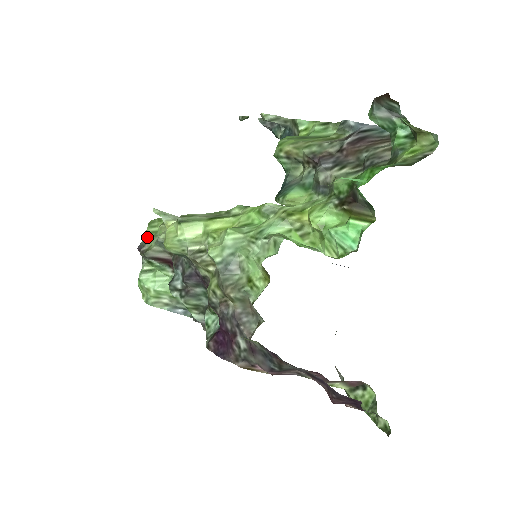
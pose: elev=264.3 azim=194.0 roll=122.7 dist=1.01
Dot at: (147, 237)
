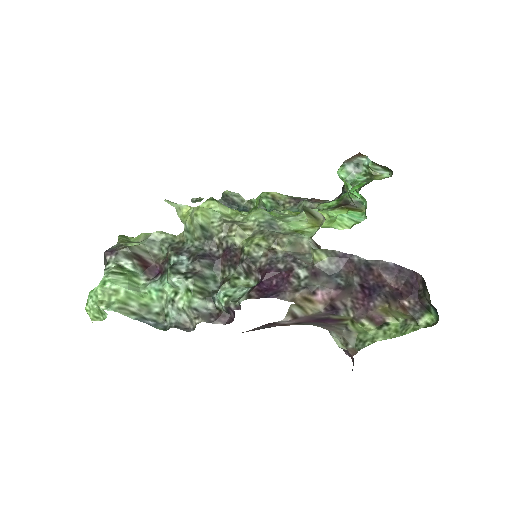
Dot at: (122, 242)
